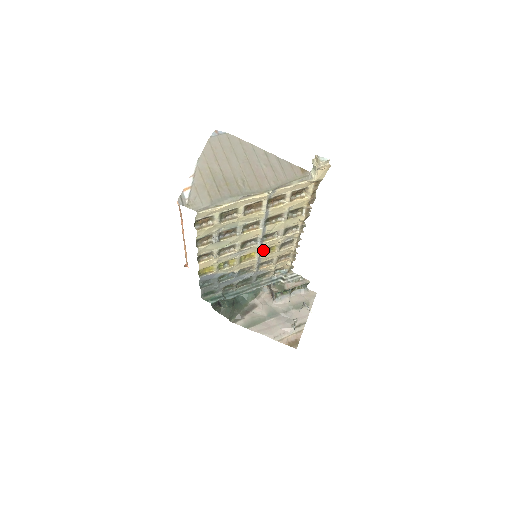
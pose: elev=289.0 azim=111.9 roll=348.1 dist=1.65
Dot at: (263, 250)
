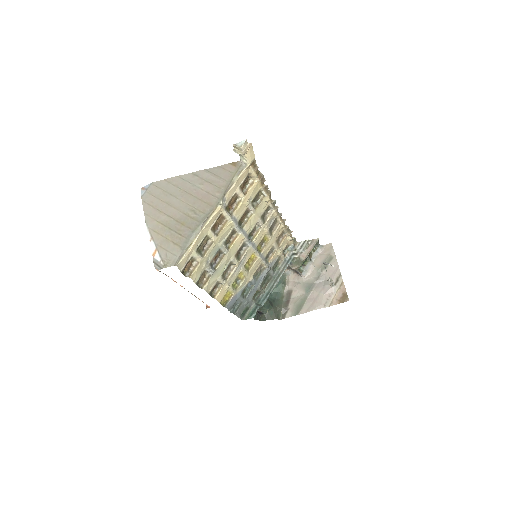
Dot at: (258, 246)
